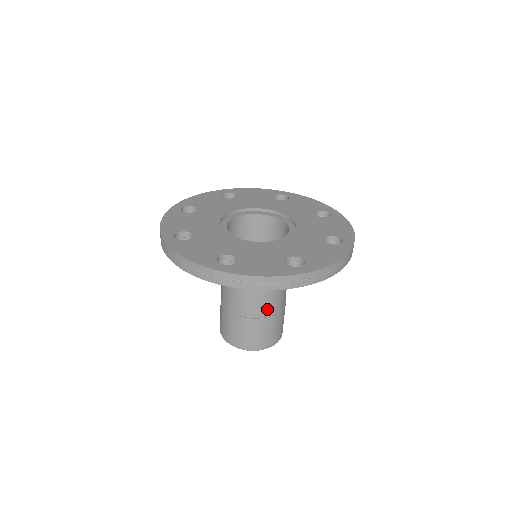
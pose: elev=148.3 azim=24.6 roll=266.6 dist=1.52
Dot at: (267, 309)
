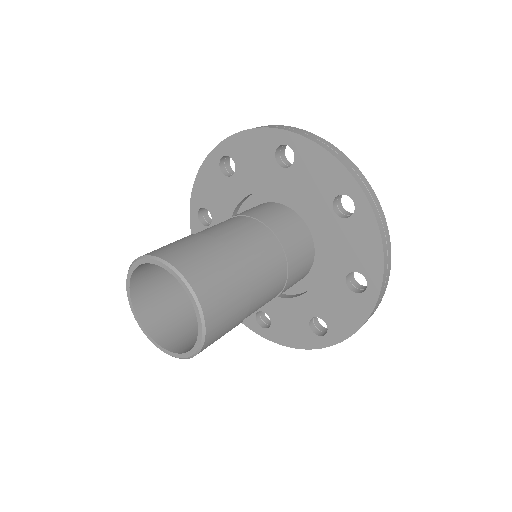
Dot at: (249, 259)
